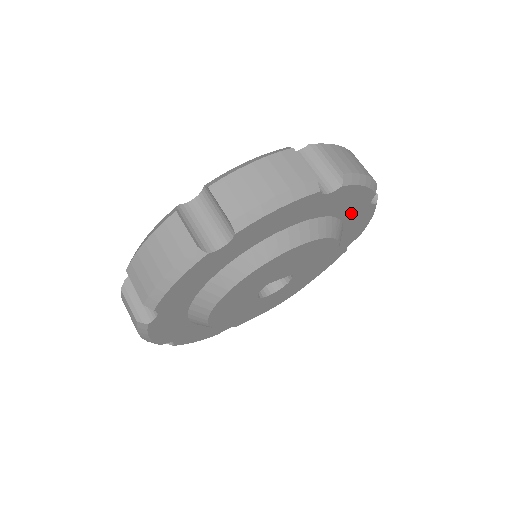
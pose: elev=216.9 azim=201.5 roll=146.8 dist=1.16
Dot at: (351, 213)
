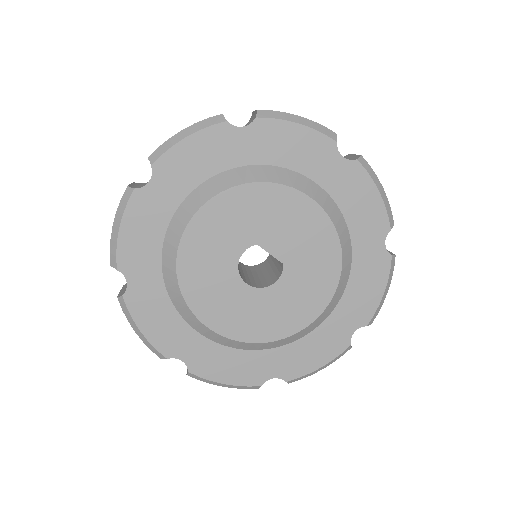
Dot at: (362, 238)
